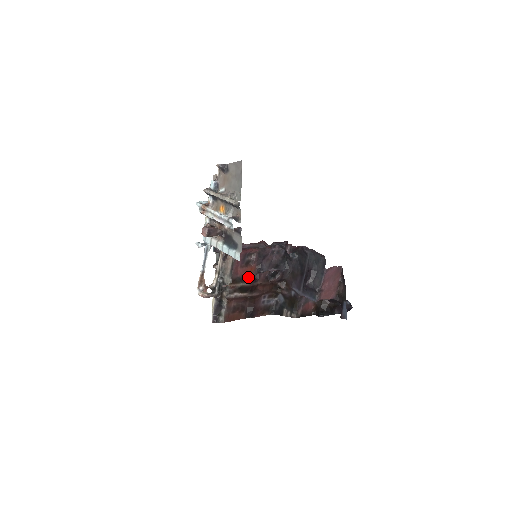
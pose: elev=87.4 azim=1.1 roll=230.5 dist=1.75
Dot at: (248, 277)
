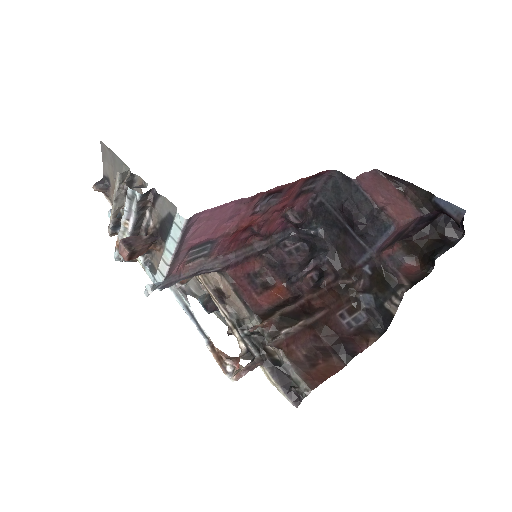
Dot at: (284, 302)
